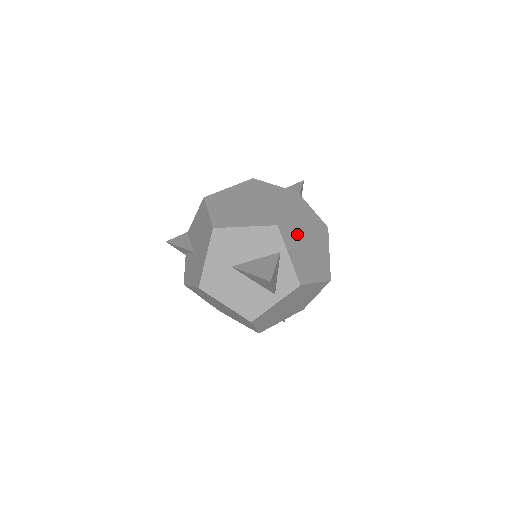
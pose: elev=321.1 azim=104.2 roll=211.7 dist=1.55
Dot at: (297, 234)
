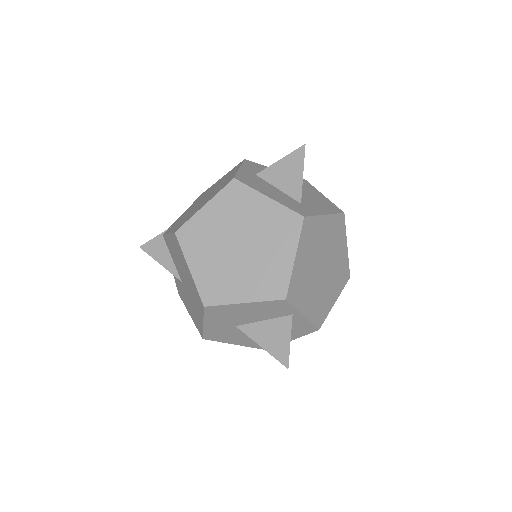
Dot at: (309, 276)
